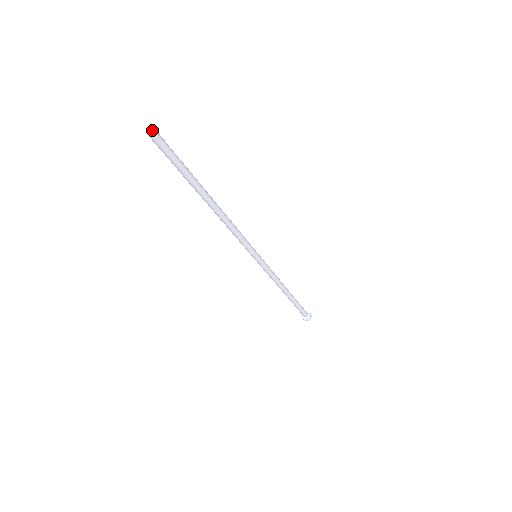
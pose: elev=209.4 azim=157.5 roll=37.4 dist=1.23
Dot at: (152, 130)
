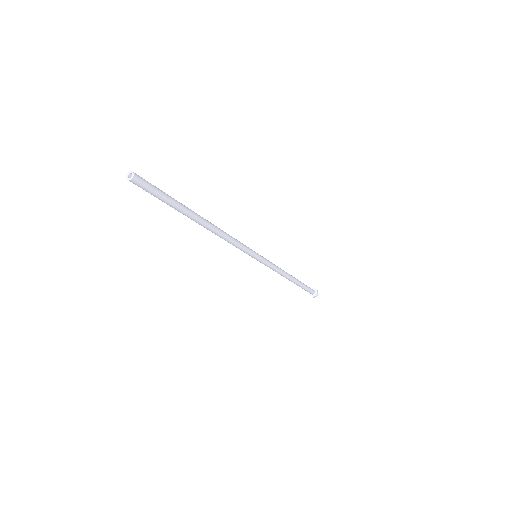
Dot at: (130, 178)
